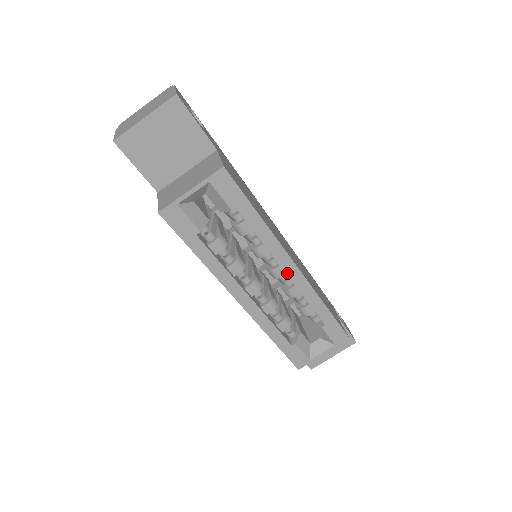
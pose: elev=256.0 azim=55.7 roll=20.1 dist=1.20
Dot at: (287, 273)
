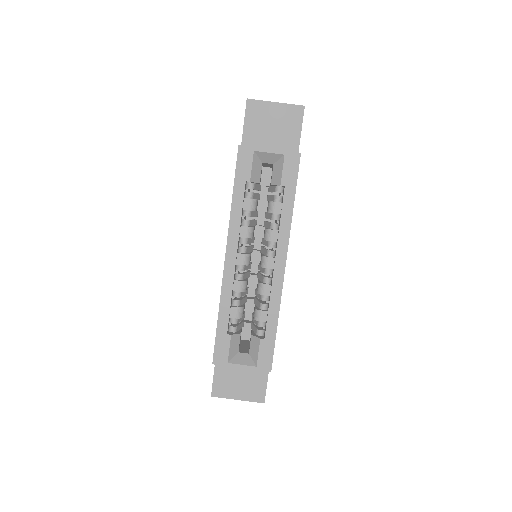
Dot at: (275, 266)
